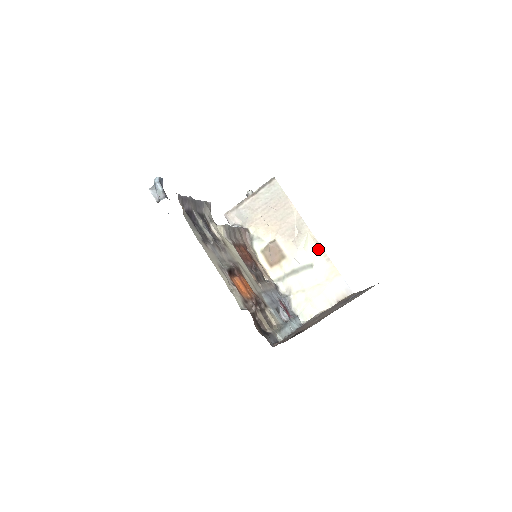
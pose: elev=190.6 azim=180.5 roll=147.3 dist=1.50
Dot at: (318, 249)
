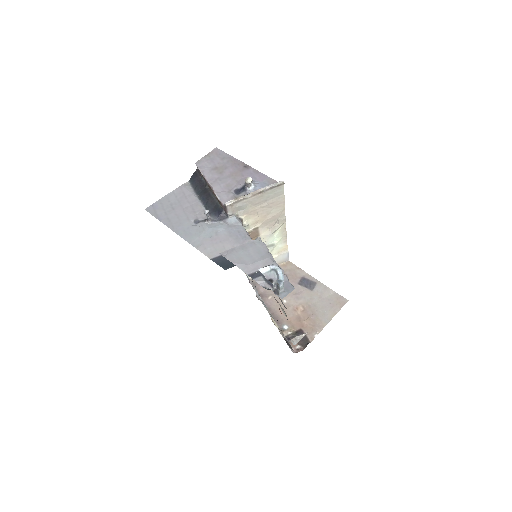
Dot at: (283, 234)
